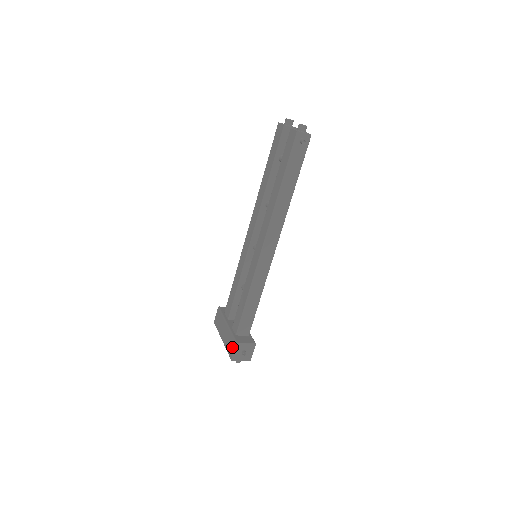
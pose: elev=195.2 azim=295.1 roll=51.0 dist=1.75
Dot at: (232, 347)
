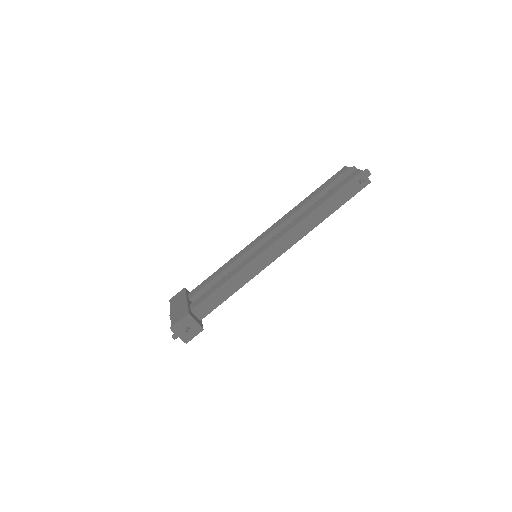
Dot at: (181, 317)
